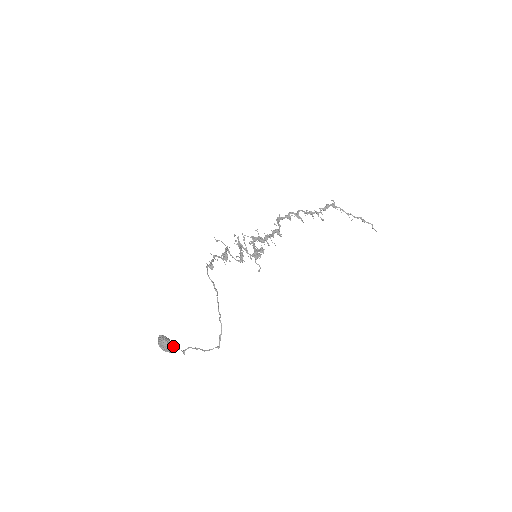
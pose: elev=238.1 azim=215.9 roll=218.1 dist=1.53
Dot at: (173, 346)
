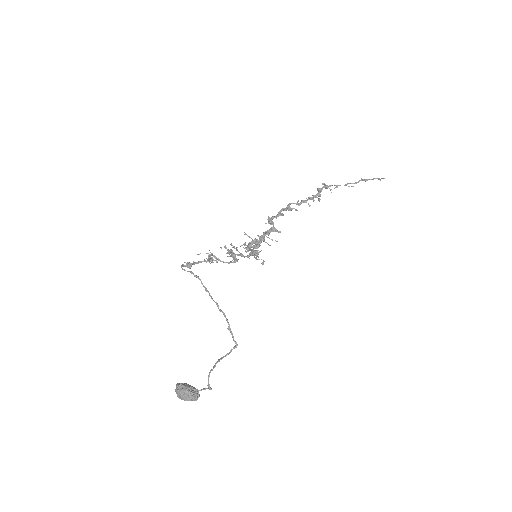
Dot at: (196, 389)
